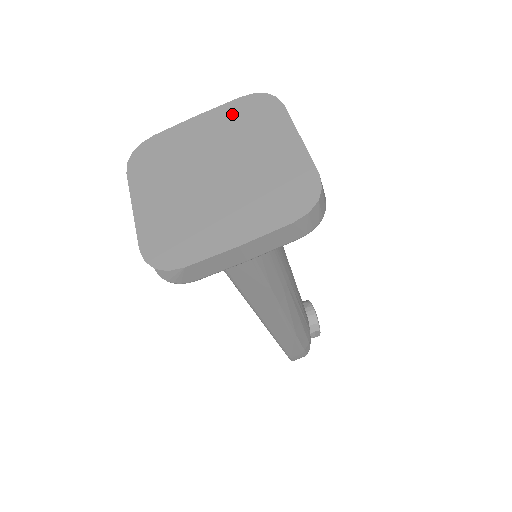
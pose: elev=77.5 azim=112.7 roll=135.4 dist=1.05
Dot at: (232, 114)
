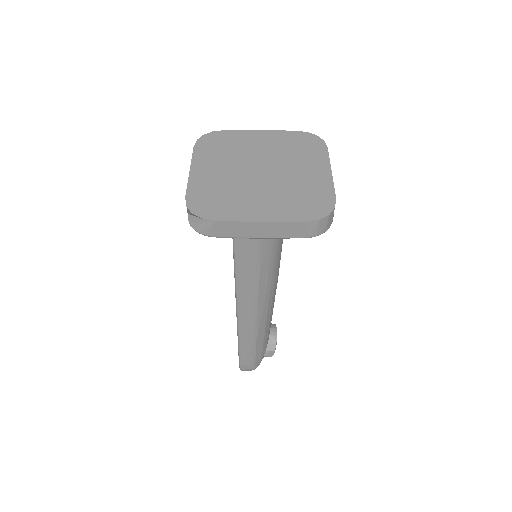
Dot at: (288, 139)
